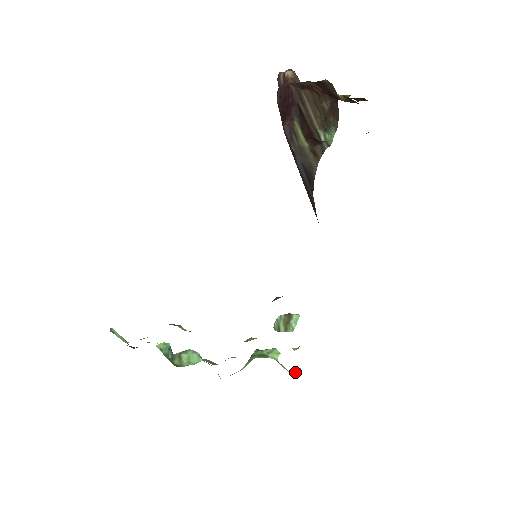
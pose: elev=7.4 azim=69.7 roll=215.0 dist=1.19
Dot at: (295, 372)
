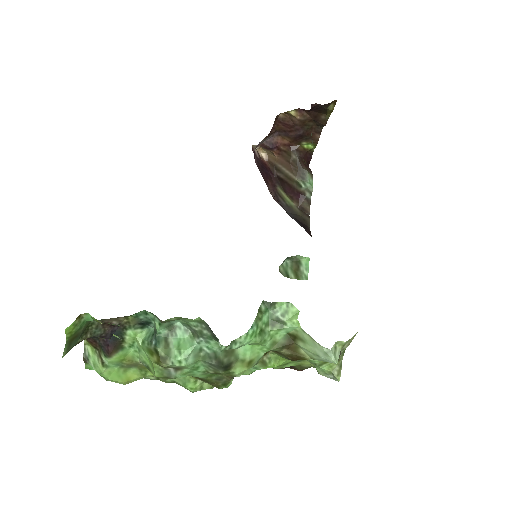
Dot at: (331, 349)
